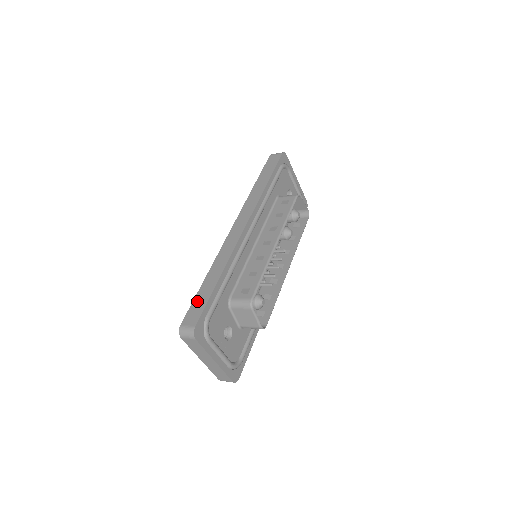
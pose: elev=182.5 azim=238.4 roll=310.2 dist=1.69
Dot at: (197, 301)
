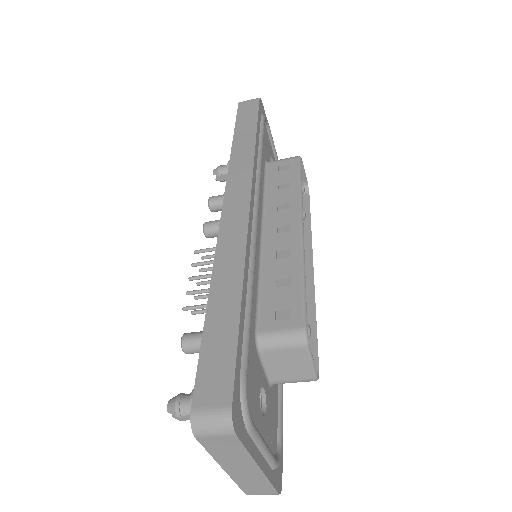
Dot at: (211, 348)
